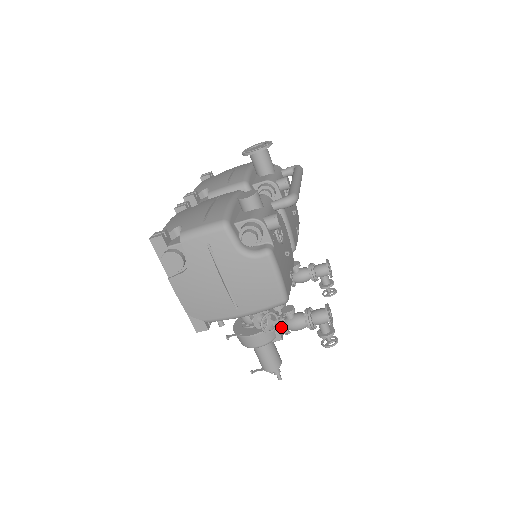
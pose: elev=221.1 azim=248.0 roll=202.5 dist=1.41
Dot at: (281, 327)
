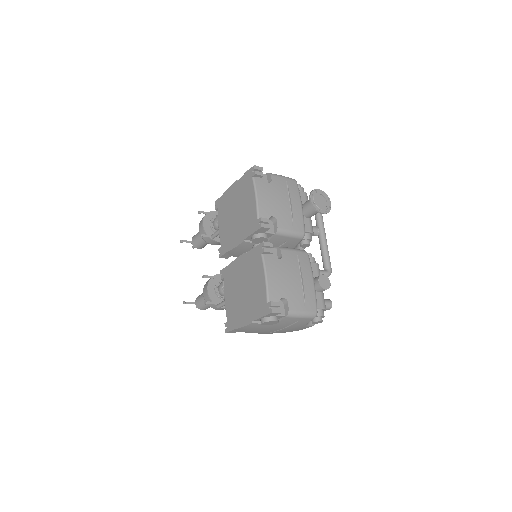
Dot at: occluded
